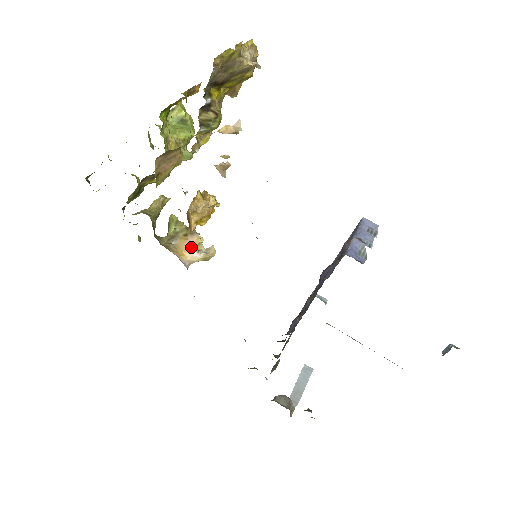
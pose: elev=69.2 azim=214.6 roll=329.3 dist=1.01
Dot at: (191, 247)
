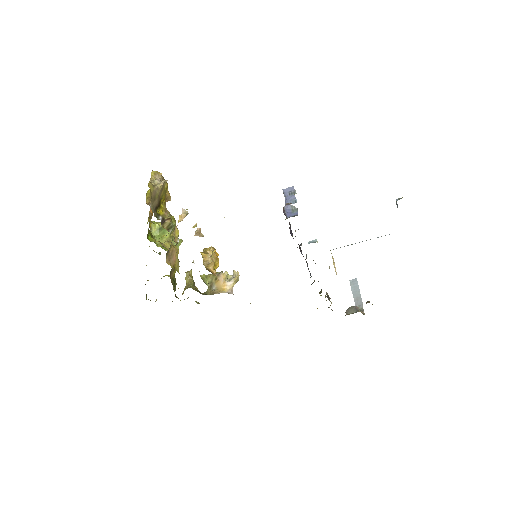
Dot at: (224, 282)
